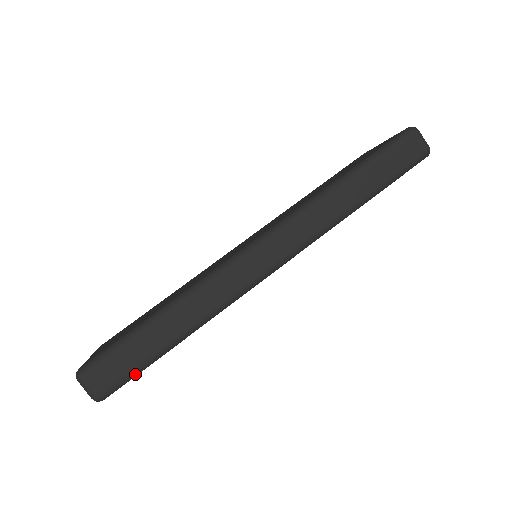
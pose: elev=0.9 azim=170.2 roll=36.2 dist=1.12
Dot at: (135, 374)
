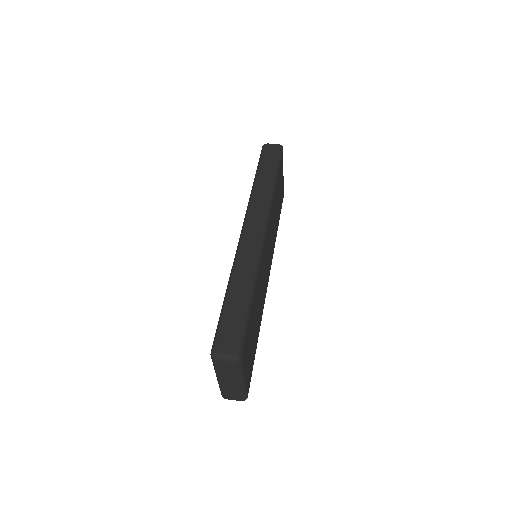
Dot at: (244, 328)
